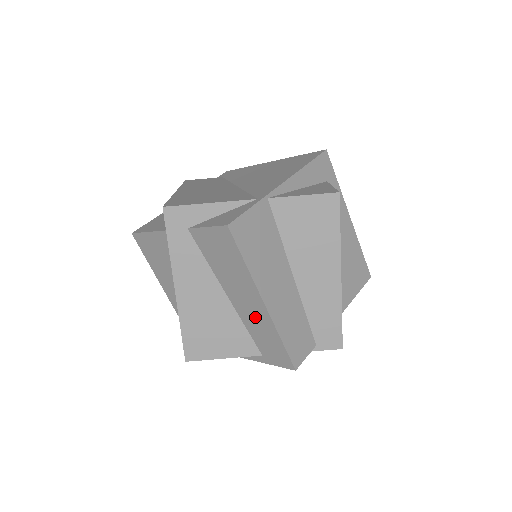
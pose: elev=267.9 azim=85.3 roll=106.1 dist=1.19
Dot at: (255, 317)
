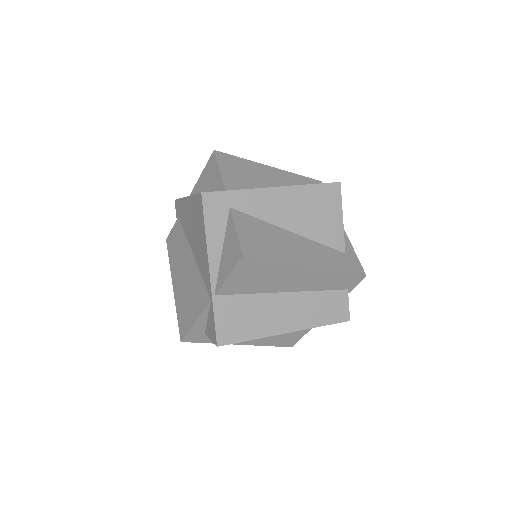
Dot at: occluded
